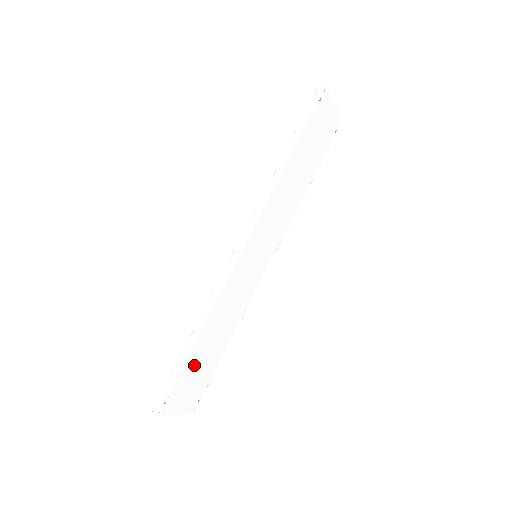
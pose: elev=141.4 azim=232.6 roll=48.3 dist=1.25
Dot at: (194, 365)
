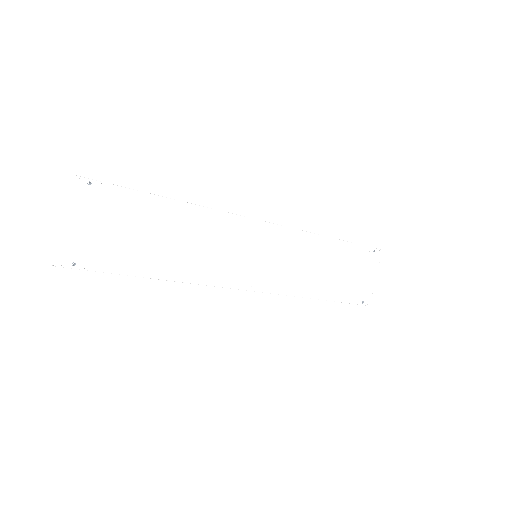
Dot at: (136, 217)
